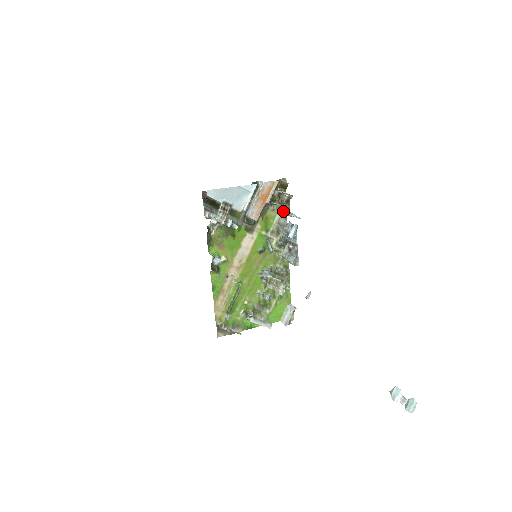
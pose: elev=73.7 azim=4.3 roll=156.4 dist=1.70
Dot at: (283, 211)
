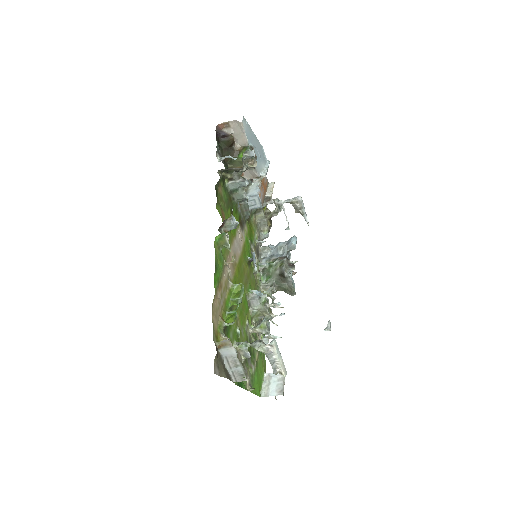
Dot at: (302, 200)
